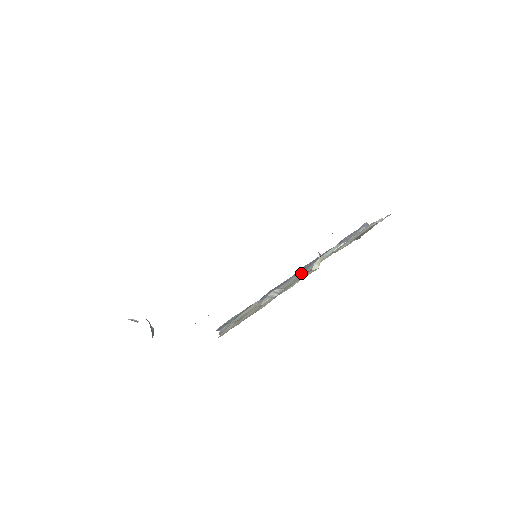
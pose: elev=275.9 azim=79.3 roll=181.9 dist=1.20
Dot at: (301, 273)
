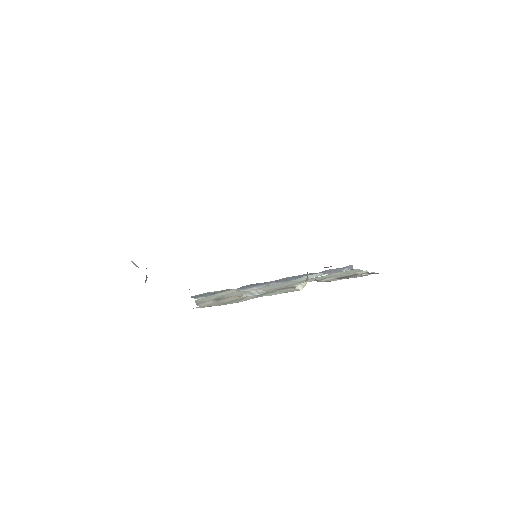
Dot at: (283, 283)
